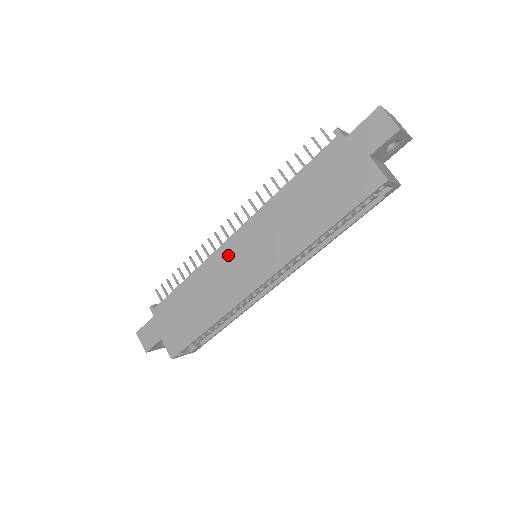
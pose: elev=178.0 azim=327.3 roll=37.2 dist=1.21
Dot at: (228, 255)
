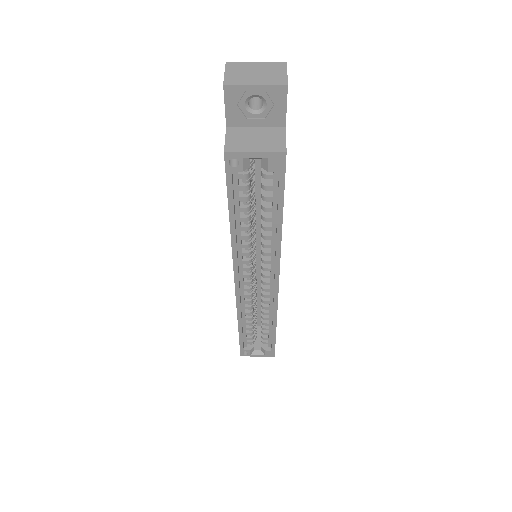
Dot at: occluded
